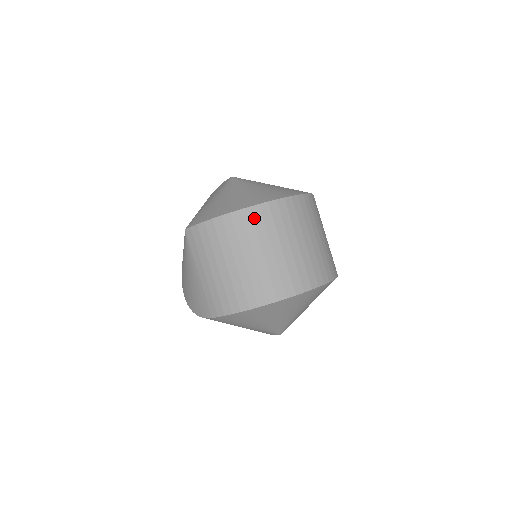
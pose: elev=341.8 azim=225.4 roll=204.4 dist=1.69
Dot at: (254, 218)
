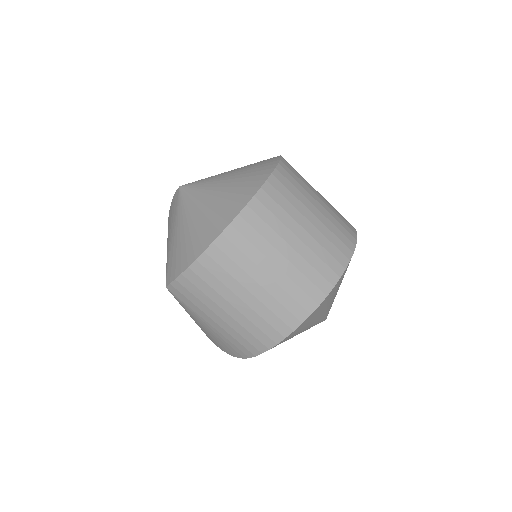
Dot at: (234, 242)
